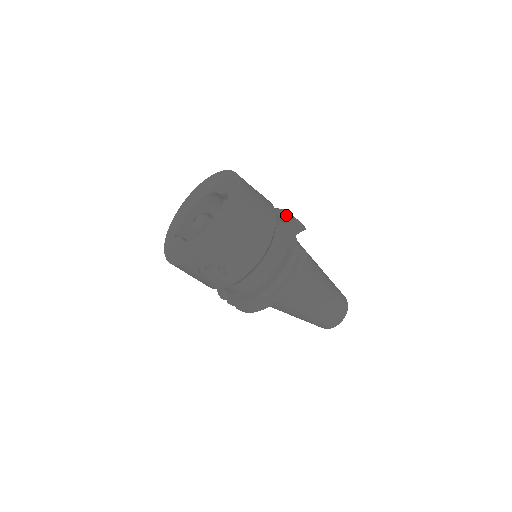
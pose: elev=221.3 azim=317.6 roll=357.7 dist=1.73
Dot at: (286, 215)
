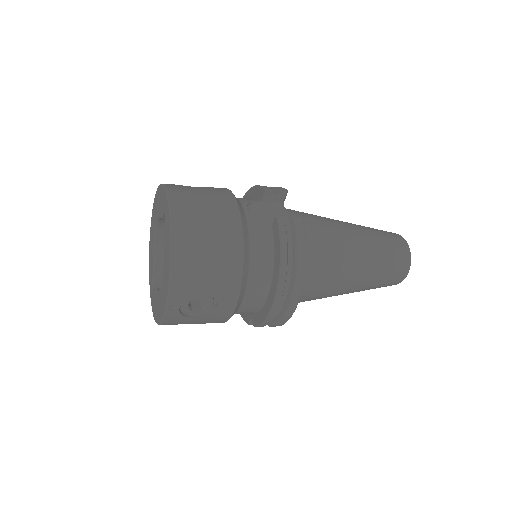
Dot at: (257, 191)
